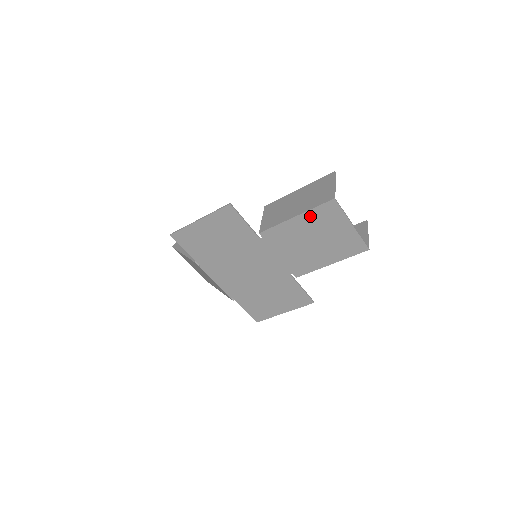
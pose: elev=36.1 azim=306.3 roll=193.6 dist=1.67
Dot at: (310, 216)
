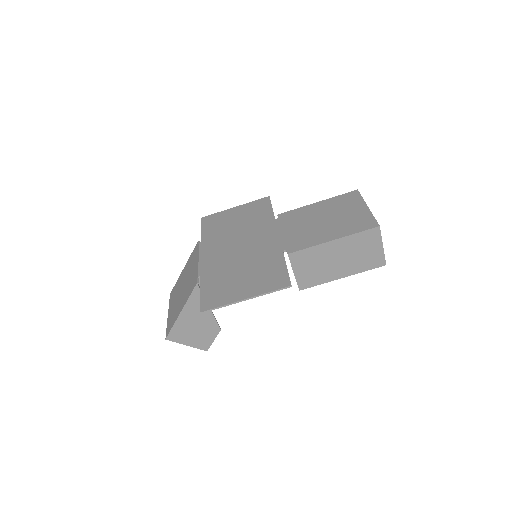
Dot at: (331, 202)
